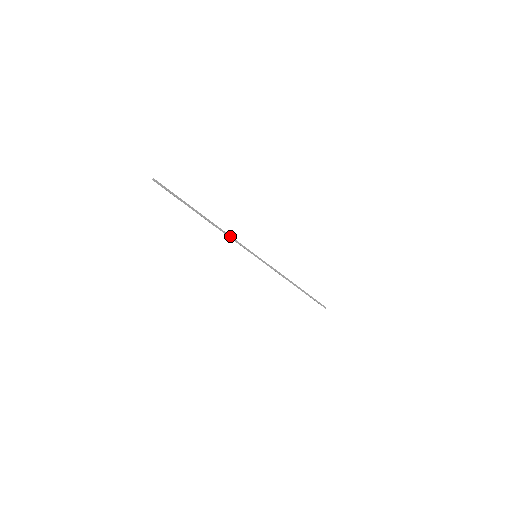
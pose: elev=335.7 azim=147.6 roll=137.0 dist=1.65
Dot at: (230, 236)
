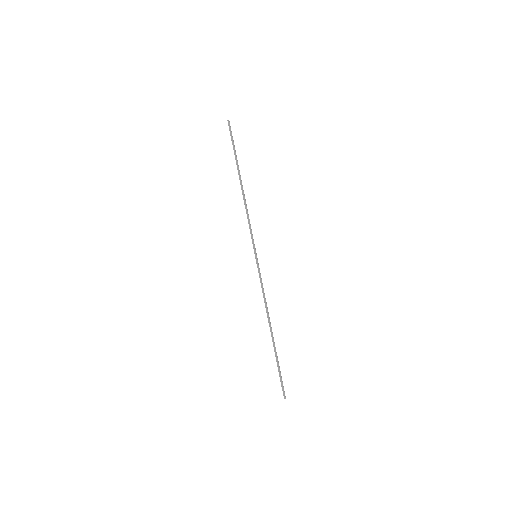
Dot at: (248, 214)
